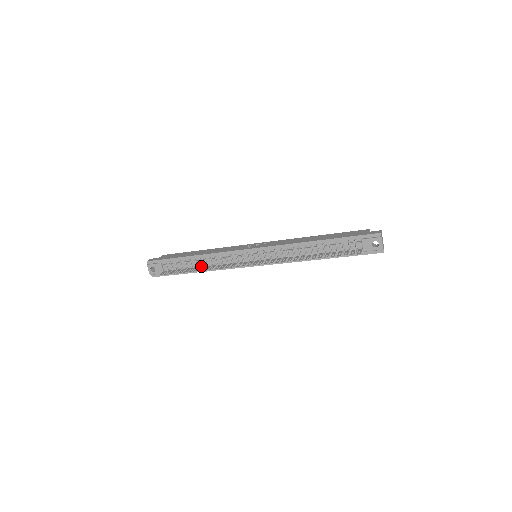
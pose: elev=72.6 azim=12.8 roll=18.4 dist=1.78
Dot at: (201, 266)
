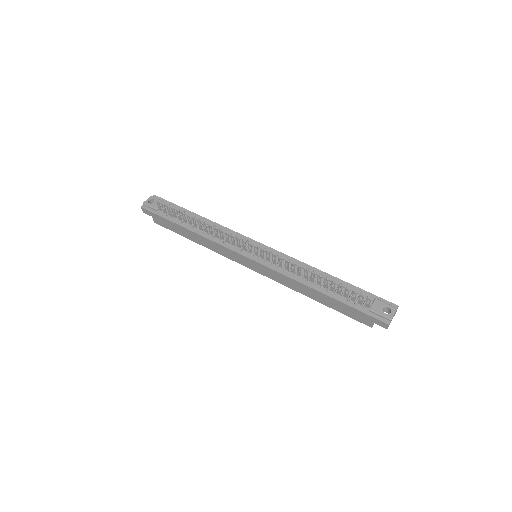
Dot at: (199, 226)
